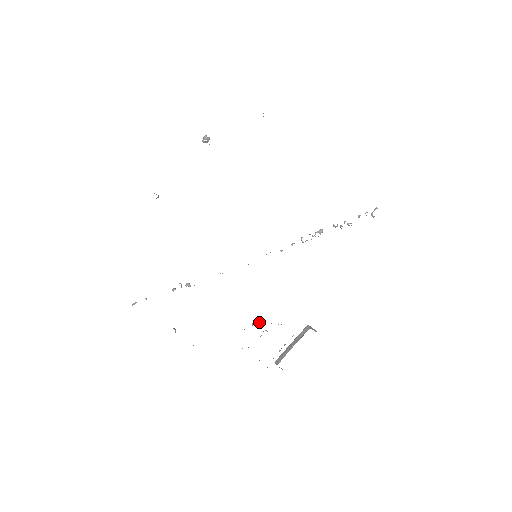
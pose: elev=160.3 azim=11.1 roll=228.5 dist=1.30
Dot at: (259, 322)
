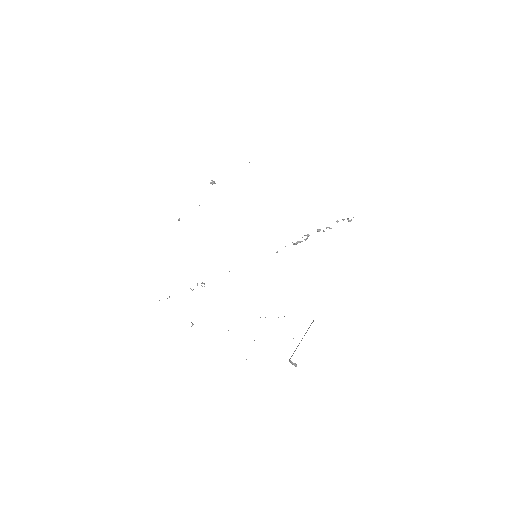
Dot at: occluded
